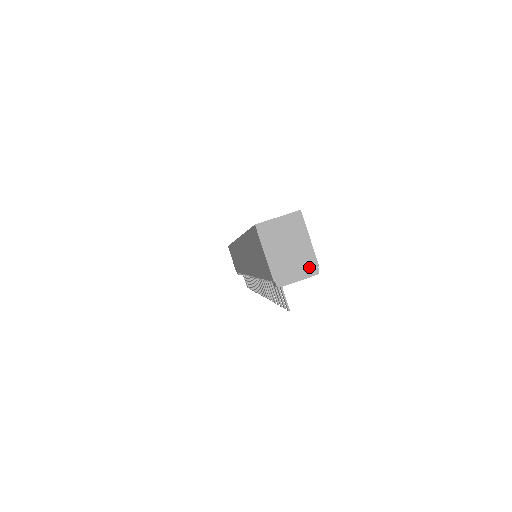
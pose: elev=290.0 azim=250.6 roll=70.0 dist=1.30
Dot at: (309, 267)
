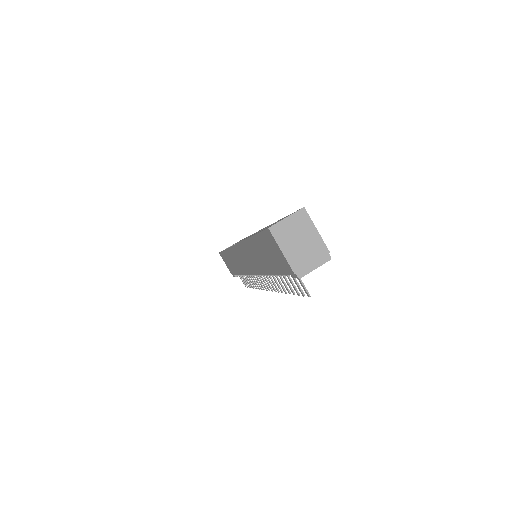
Dot at: (322, 255)
